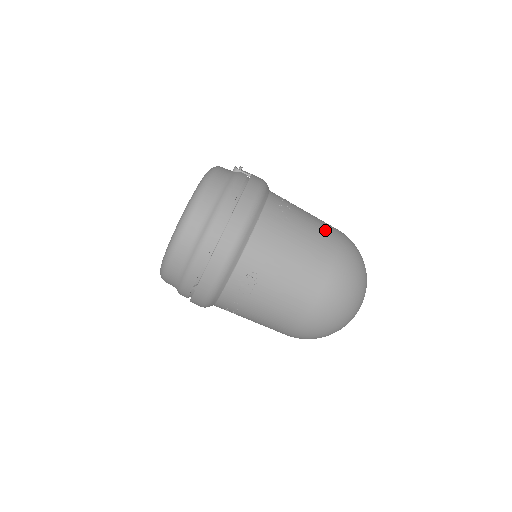
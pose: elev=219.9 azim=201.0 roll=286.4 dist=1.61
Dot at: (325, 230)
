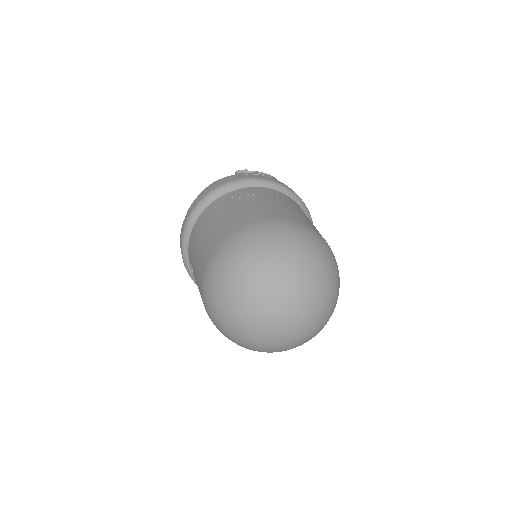
Dot at: (239, 219)
